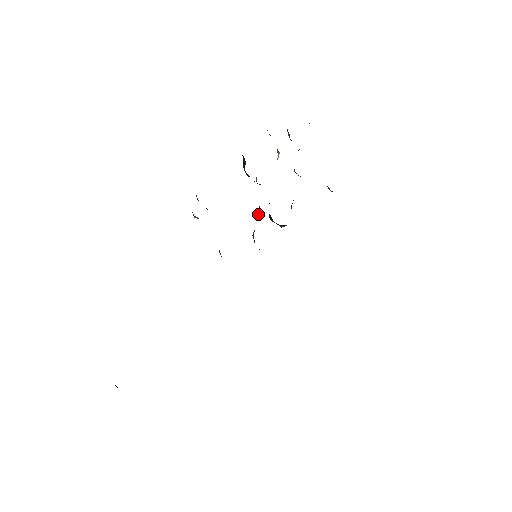
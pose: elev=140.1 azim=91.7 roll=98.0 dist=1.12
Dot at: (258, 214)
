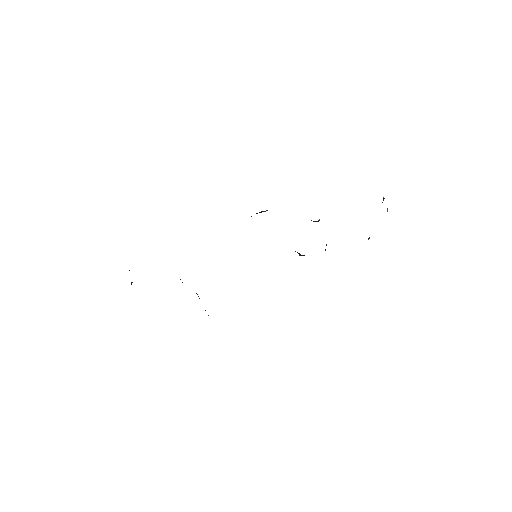
Dot at: occluded
